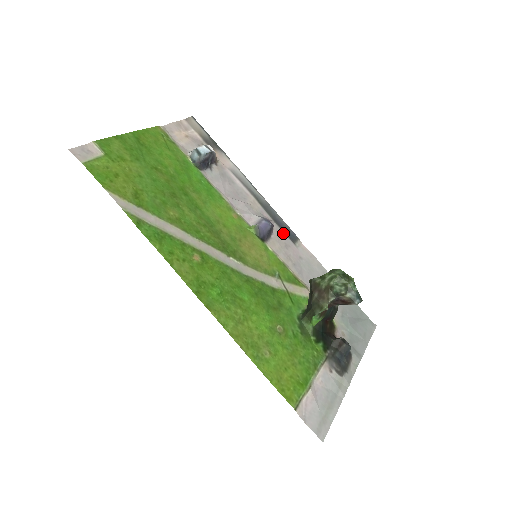
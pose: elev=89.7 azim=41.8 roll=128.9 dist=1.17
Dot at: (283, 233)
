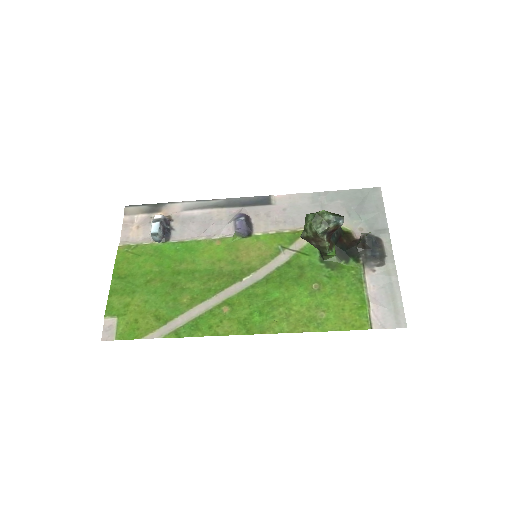
Dot at: (257, 207)
